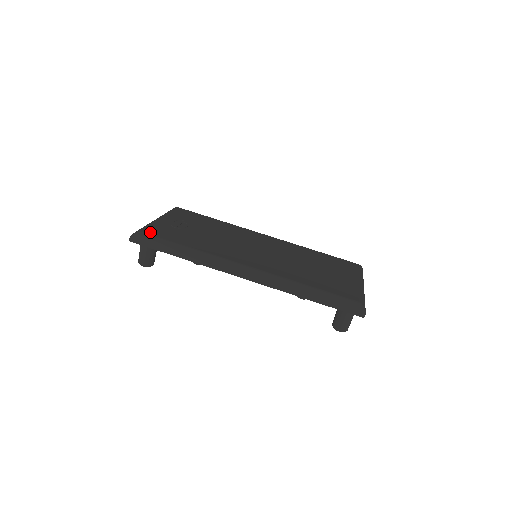
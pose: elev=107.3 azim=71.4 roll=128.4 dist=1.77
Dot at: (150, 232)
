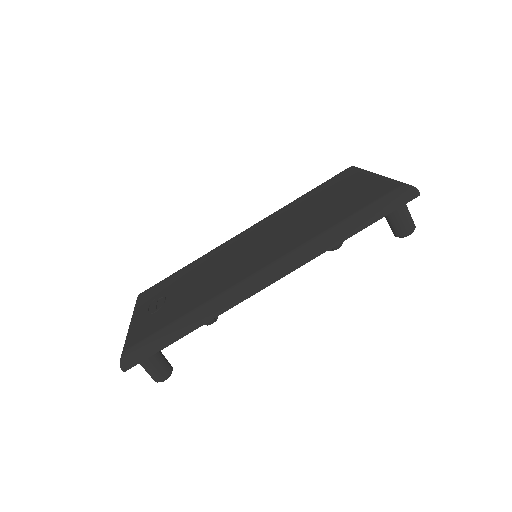
Dot at: (135, 342)
